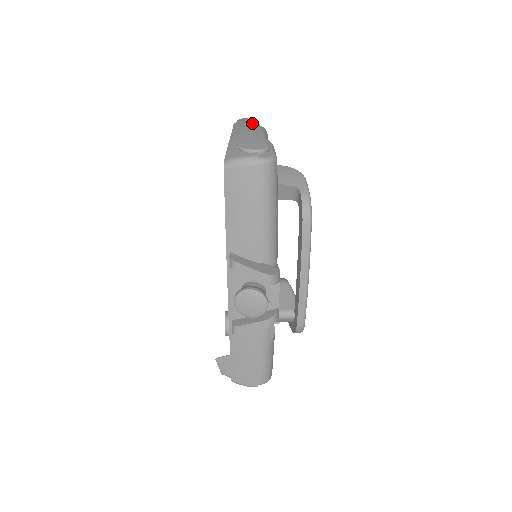
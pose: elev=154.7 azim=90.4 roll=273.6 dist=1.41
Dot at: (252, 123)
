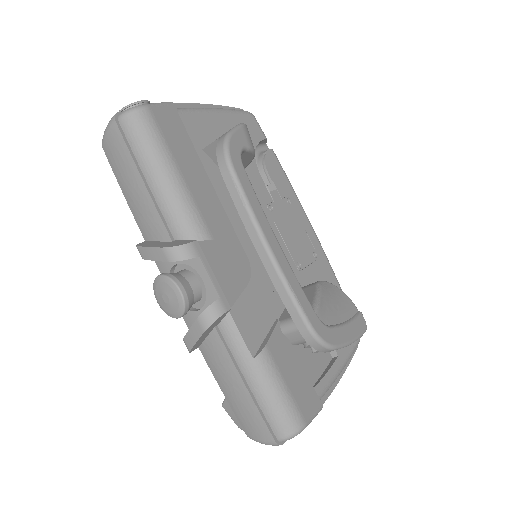
Dot at: occluded
